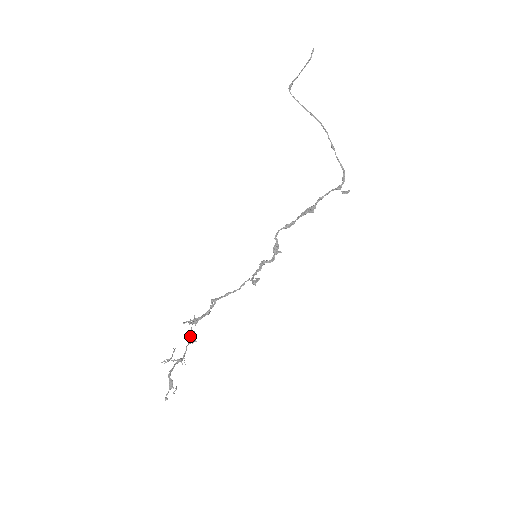
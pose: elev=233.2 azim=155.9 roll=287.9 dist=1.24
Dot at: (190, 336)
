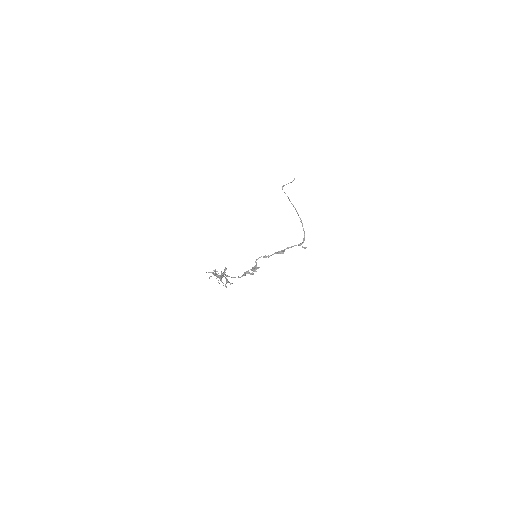
Dot at: occluded
